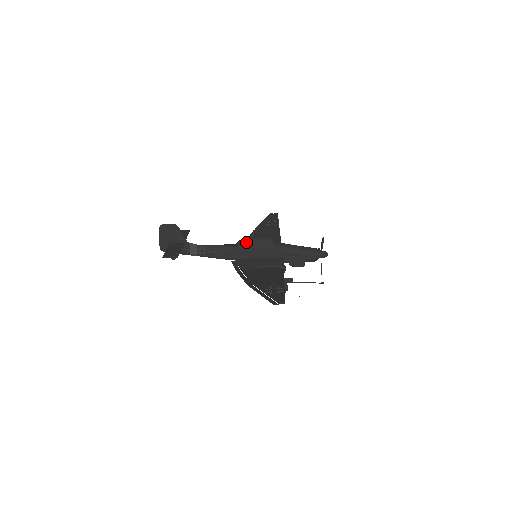
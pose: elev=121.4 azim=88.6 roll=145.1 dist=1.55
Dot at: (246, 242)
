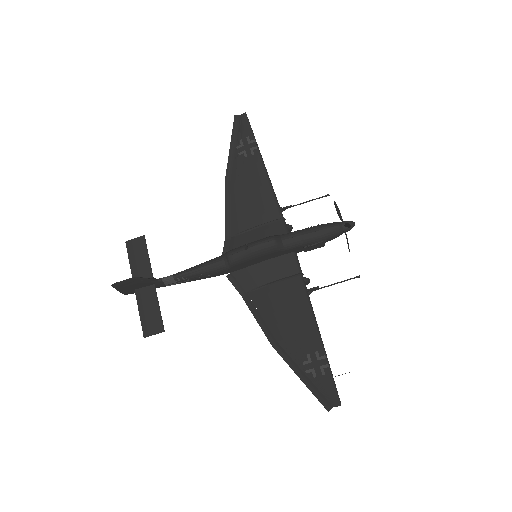
Dot at: (240, 258)
